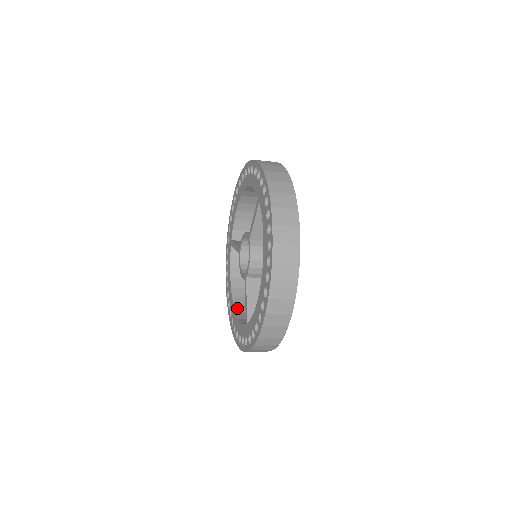
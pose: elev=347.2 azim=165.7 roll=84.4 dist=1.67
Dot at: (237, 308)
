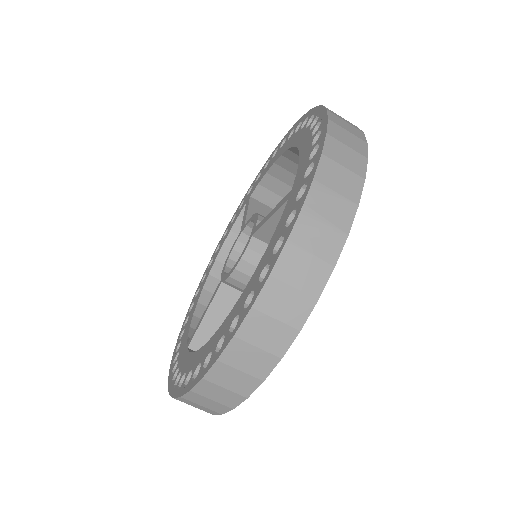
Dot at: (205, 295)
